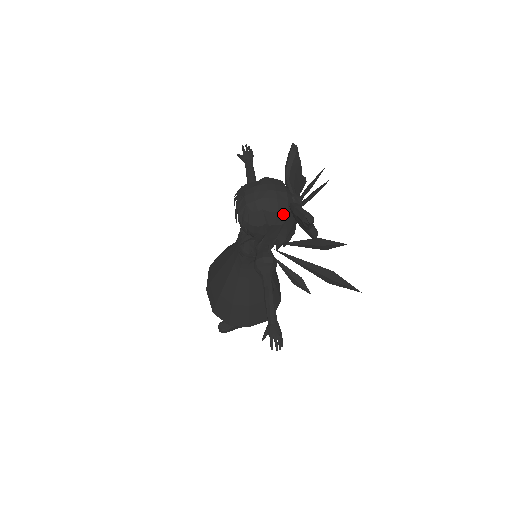
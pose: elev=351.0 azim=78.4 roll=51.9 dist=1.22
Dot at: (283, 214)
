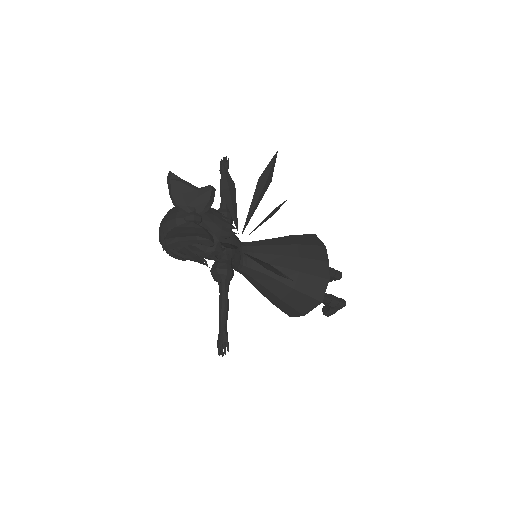
Dot at: occluded
